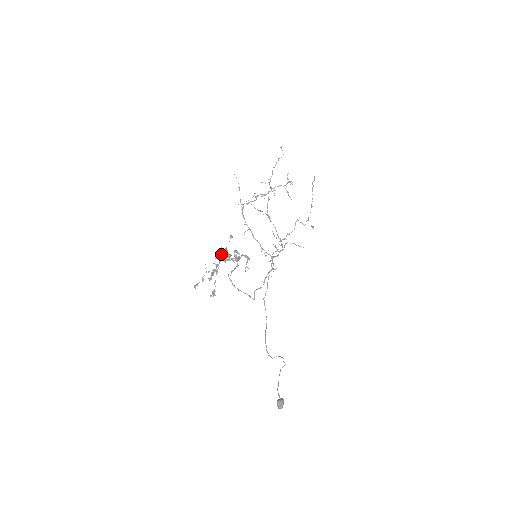
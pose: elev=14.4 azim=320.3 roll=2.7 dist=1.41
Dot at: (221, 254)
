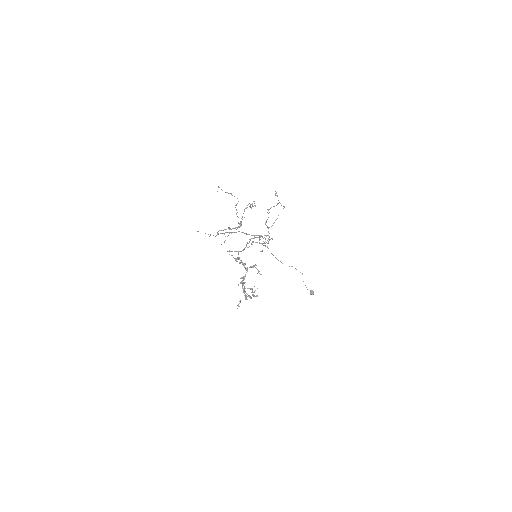
Dot at: (244, 289)
